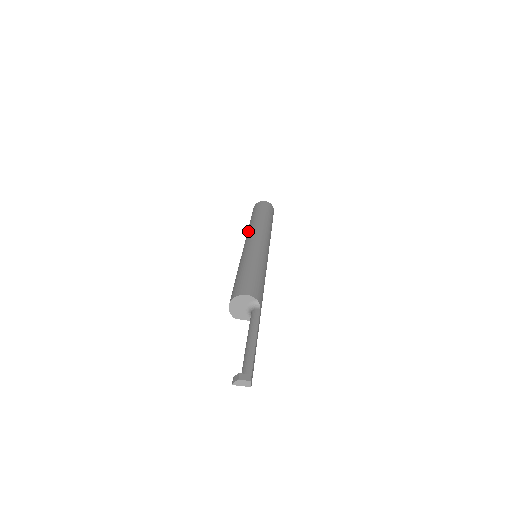
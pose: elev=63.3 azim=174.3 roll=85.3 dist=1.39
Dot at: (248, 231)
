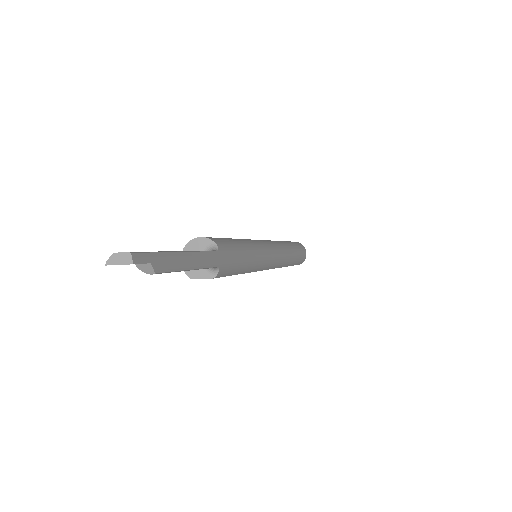
Dot at: occluded
